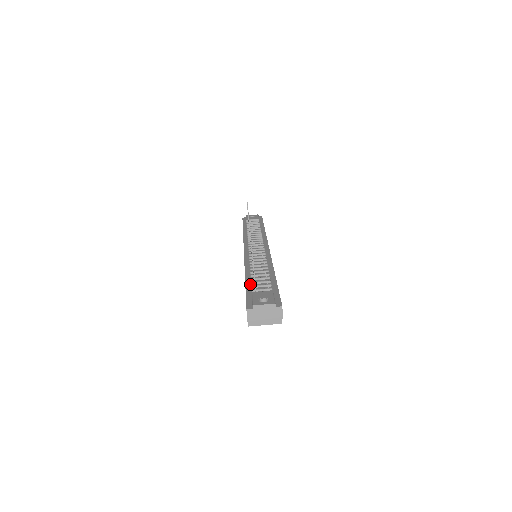
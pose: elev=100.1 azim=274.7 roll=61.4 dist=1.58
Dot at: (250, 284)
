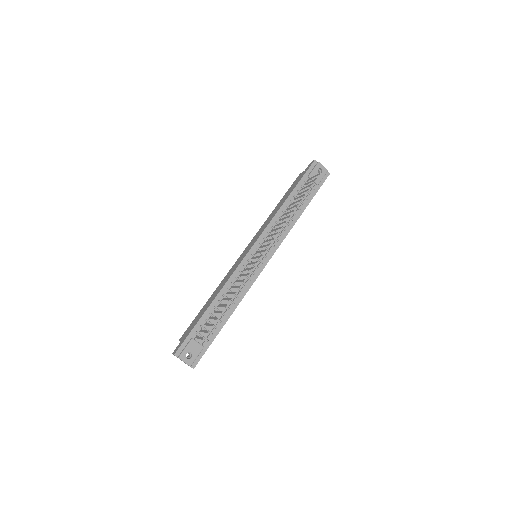
Dot at: (204, 320)
